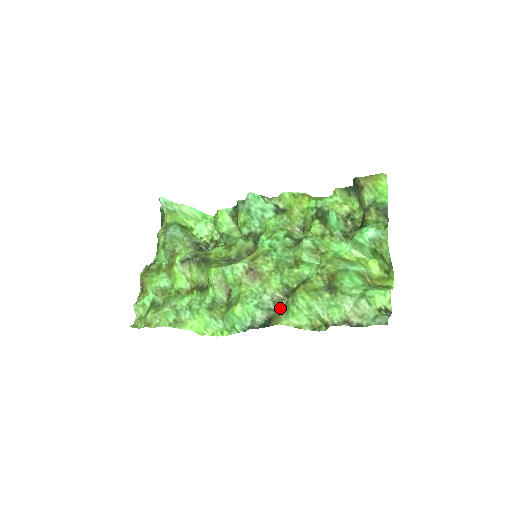
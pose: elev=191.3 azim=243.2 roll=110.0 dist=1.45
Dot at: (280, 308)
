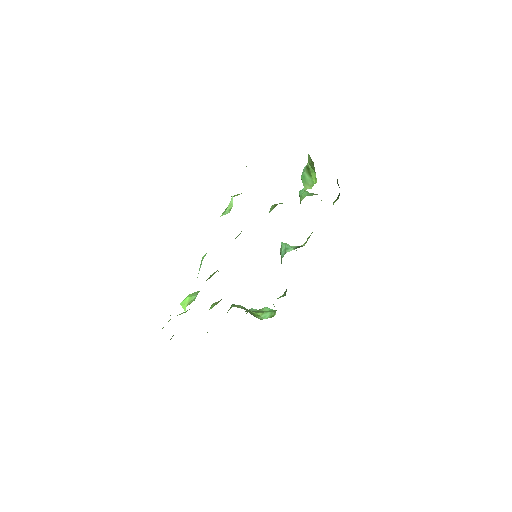
Dot at: occluded
